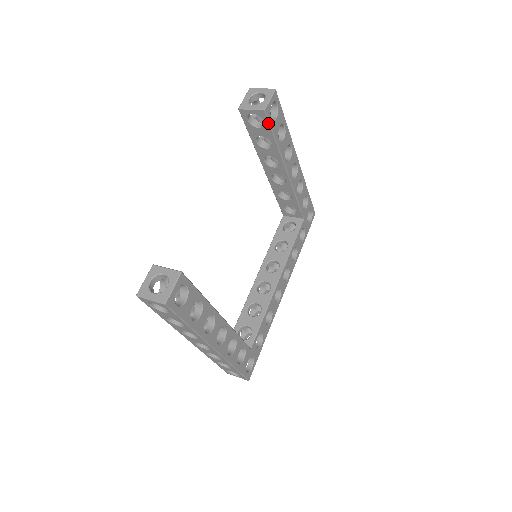
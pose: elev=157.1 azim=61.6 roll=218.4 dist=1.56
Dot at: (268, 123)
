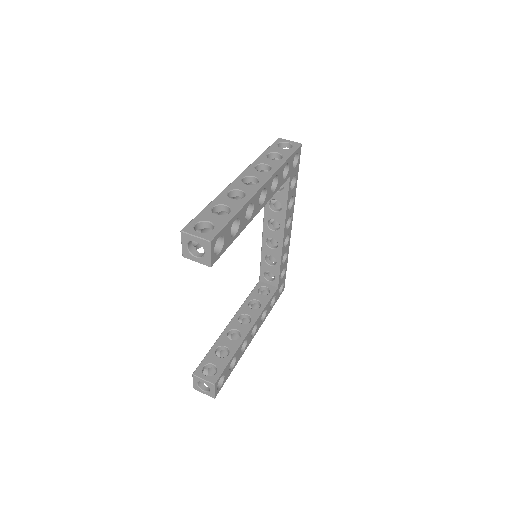
Dot at: (219, 256)
